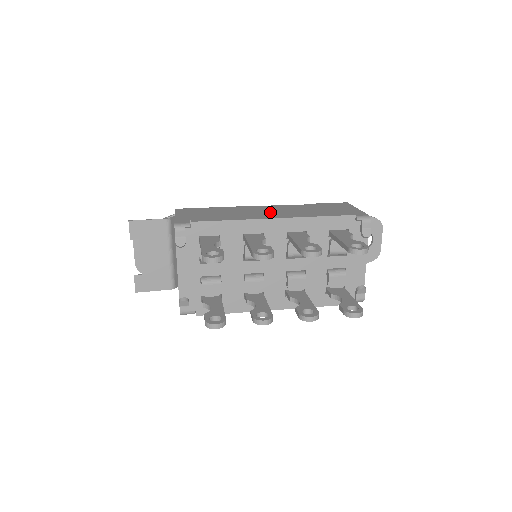
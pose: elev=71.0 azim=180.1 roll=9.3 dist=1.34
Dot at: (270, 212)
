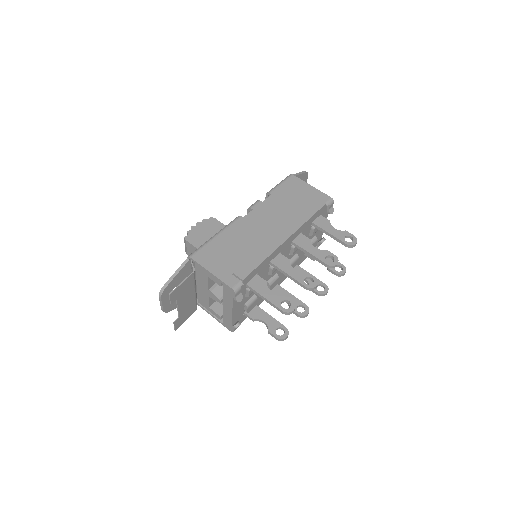
Dot at: (267, 226)
